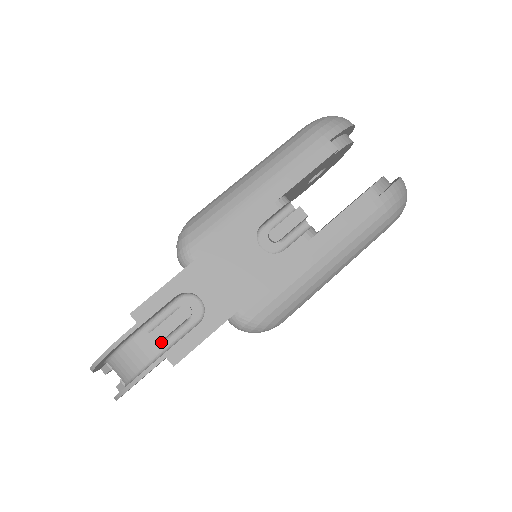
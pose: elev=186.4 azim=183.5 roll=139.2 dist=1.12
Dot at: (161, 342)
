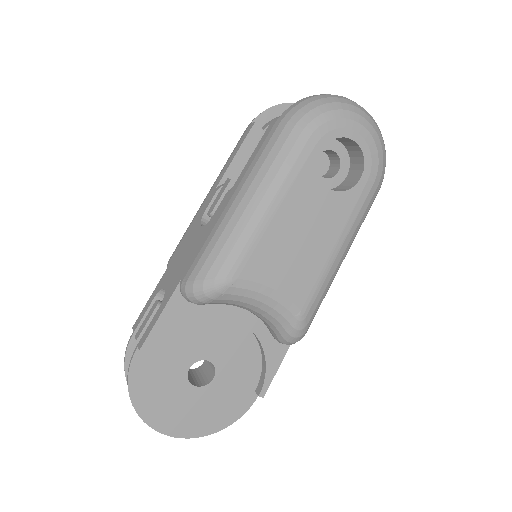
Dot at: occluded
